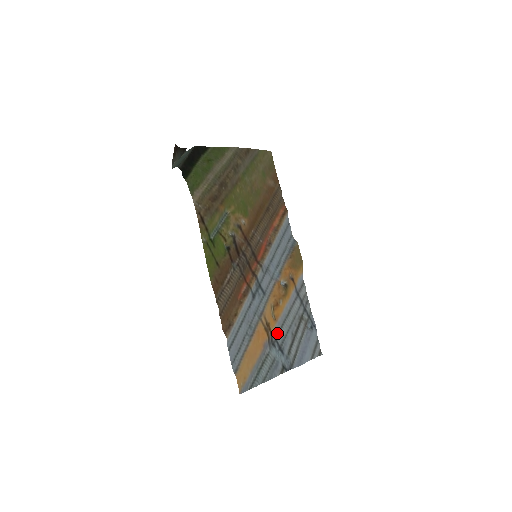
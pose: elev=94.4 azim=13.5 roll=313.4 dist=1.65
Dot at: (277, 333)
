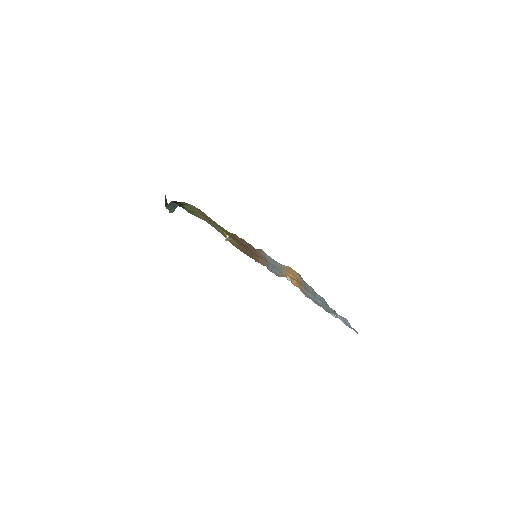
Dot at: occluded
